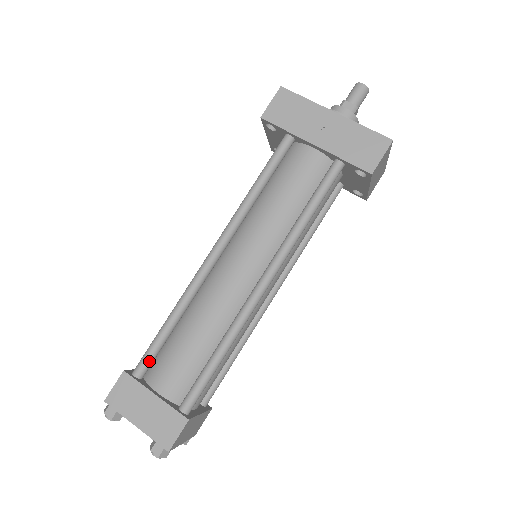
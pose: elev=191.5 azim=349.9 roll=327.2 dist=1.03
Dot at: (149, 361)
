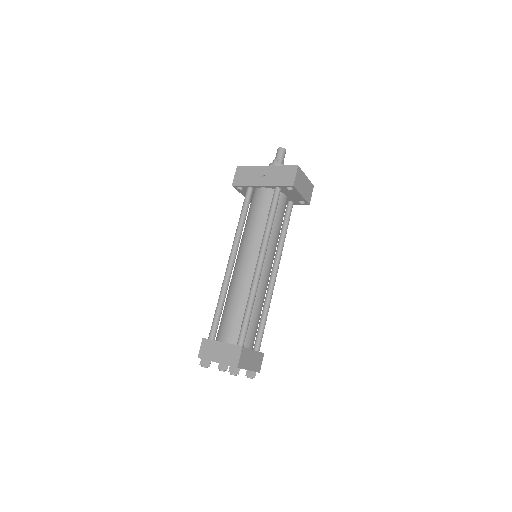
Dot at: (215, 328)
